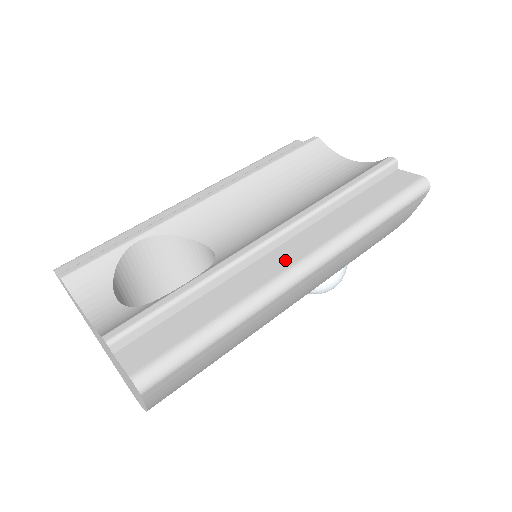
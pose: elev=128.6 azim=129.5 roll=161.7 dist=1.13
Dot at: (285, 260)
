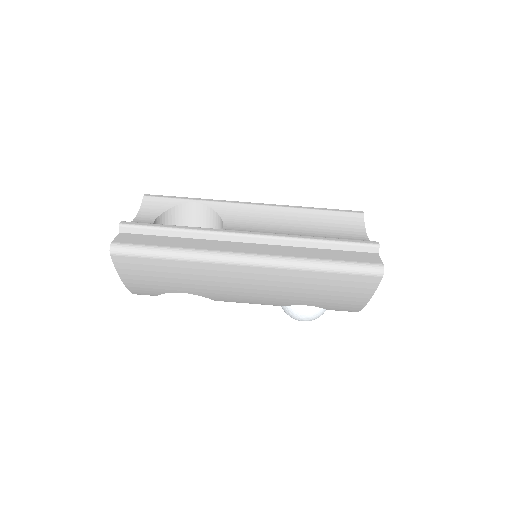
Dot at: (240, 249)
